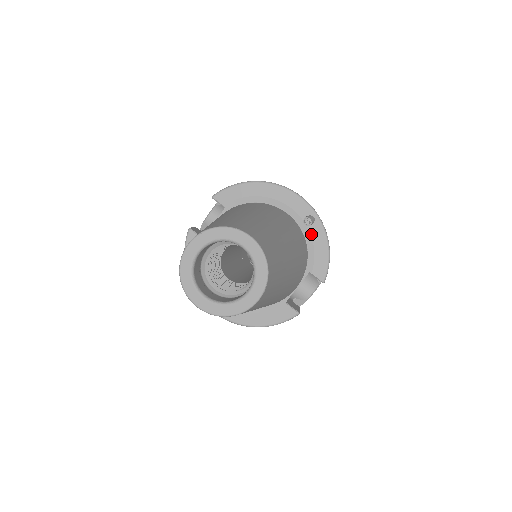
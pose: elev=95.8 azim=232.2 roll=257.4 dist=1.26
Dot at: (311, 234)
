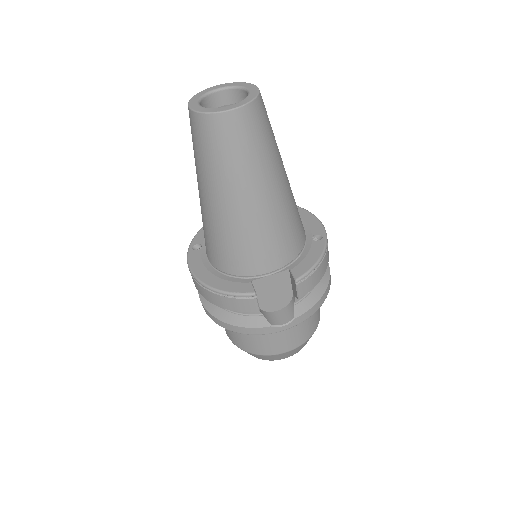
Dot at: (312, 246)
